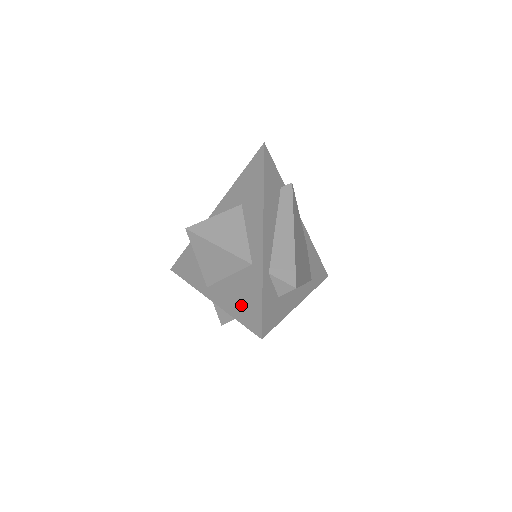
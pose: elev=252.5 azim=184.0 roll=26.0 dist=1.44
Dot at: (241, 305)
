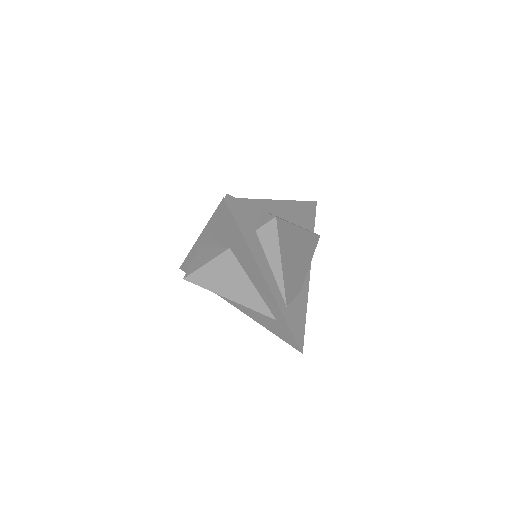
Dot at: occluded
